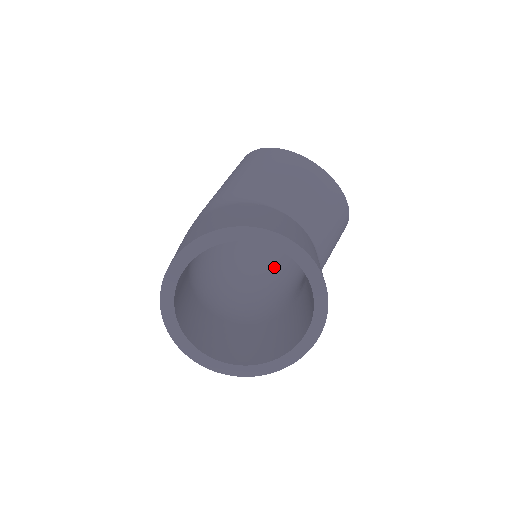
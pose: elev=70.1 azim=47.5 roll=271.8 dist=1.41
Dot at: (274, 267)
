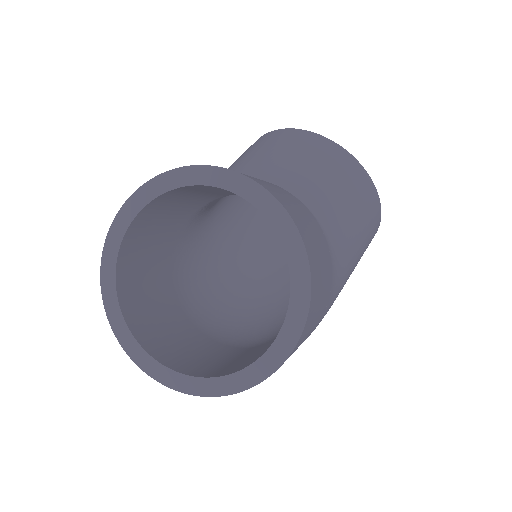
Dot at: occluded
